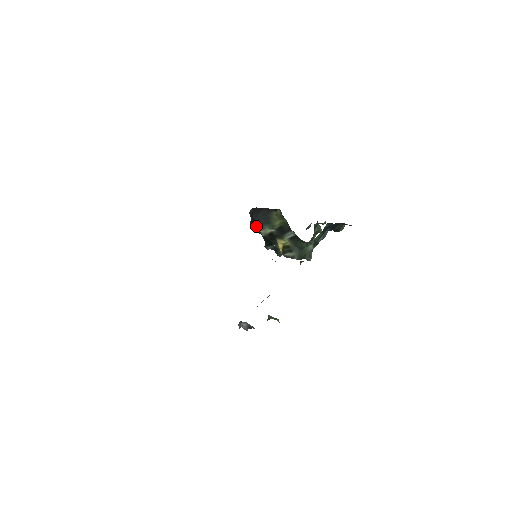
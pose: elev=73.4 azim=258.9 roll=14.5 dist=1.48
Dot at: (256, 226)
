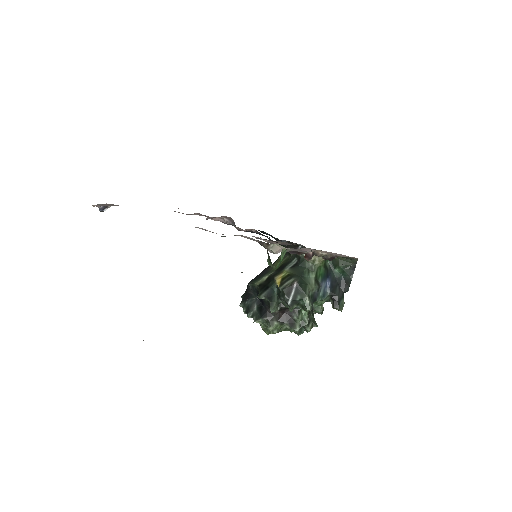
Dot at: (251, 283)
